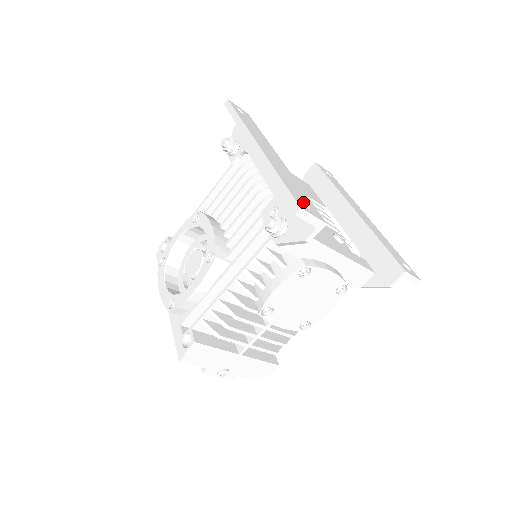
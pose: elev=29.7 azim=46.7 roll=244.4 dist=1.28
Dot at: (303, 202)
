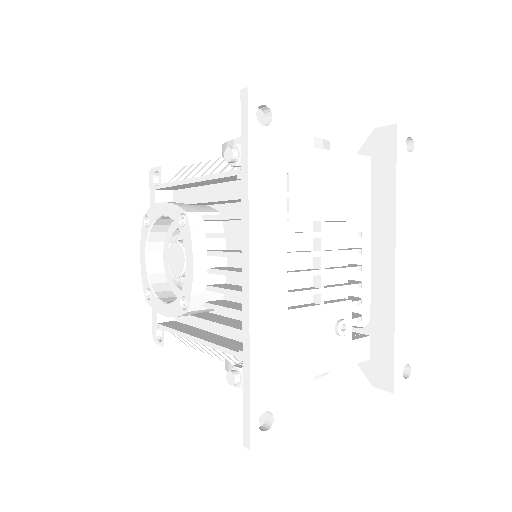
Dot at: (268, 411)
